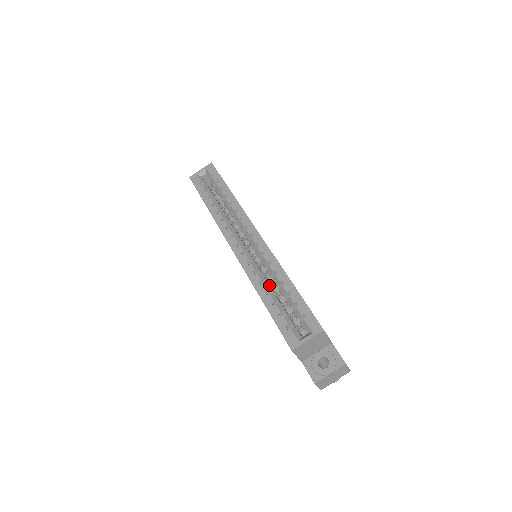
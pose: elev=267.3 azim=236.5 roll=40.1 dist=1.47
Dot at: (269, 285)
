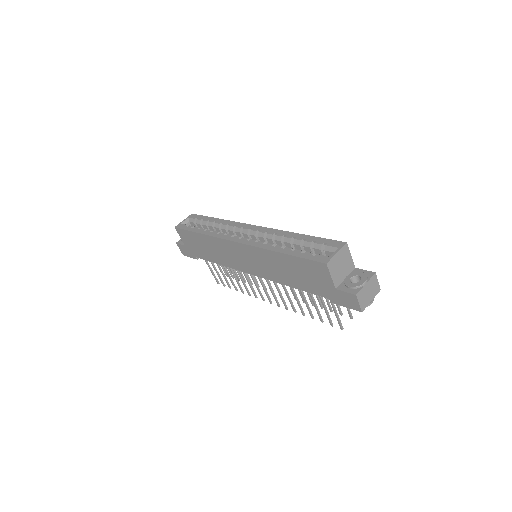
Dot at: occluded
